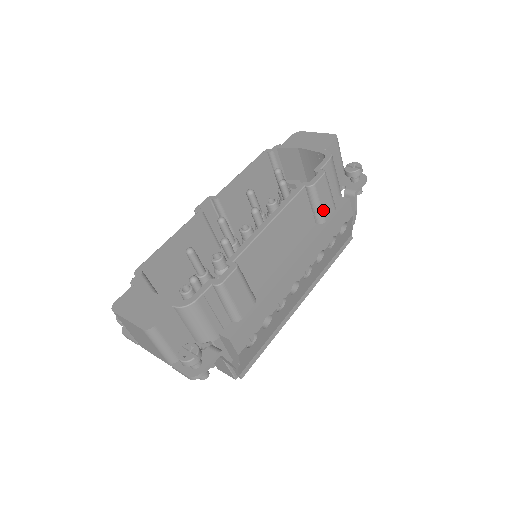
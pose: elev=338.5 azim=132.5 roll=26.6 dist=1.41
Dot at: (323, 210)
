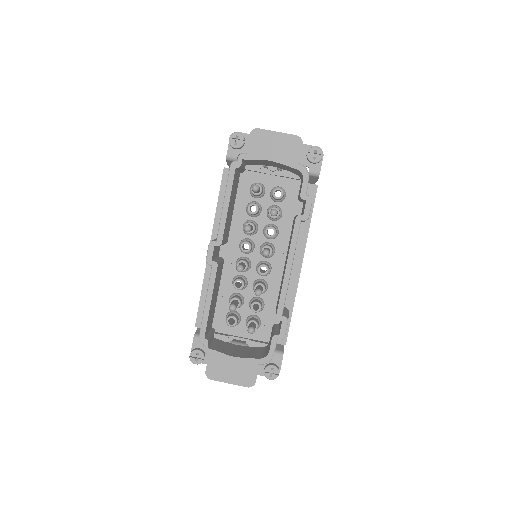
Dot at: occluded
